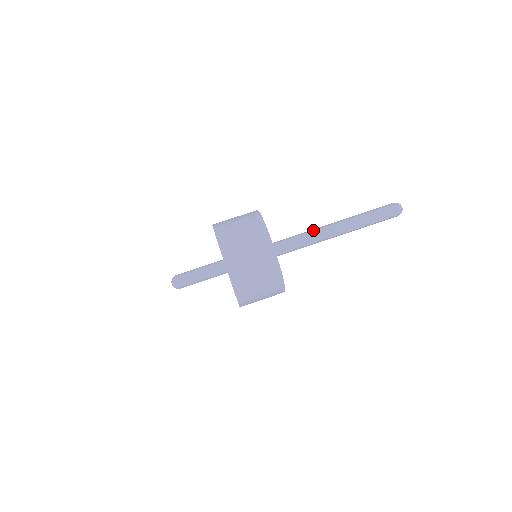
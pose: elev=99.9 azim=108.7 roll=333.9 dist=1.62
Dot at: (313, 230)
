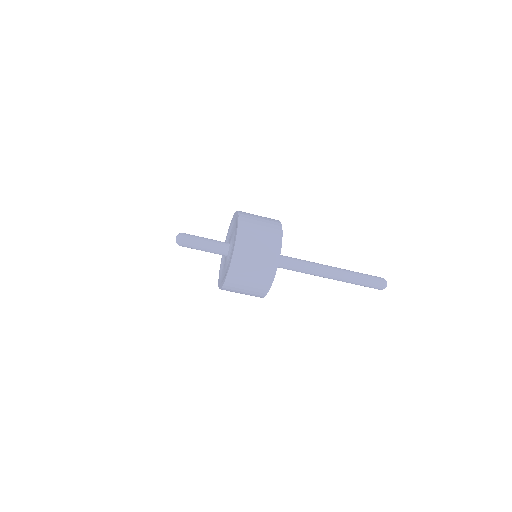
Dot at: (311, 270)
